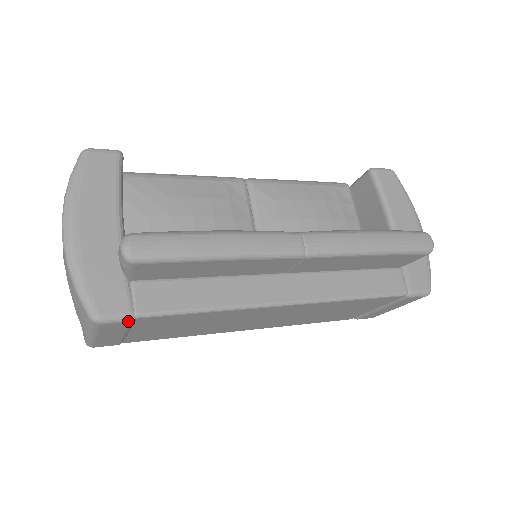
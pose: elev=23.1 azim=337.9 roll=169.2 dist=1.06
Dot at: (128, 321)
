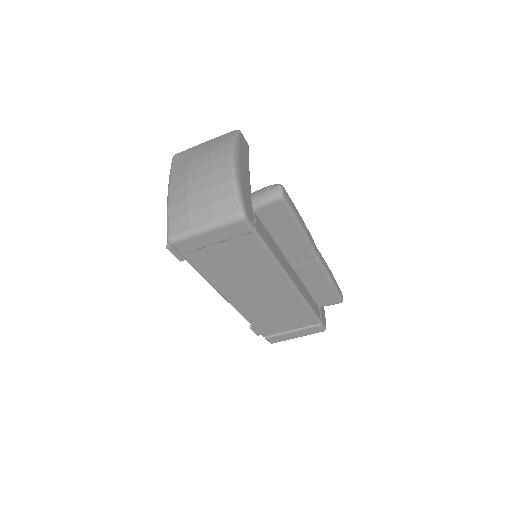
Dot at: (251, 230)
